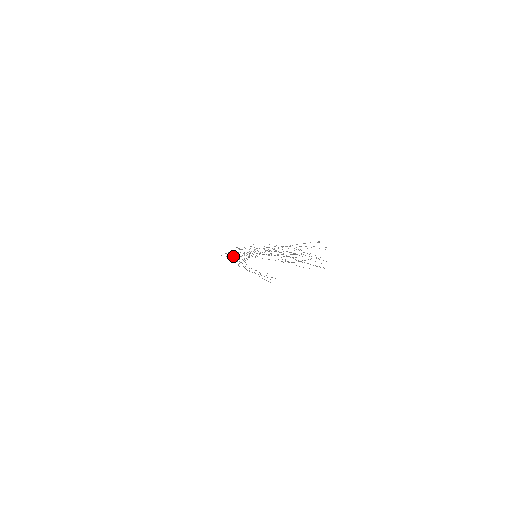
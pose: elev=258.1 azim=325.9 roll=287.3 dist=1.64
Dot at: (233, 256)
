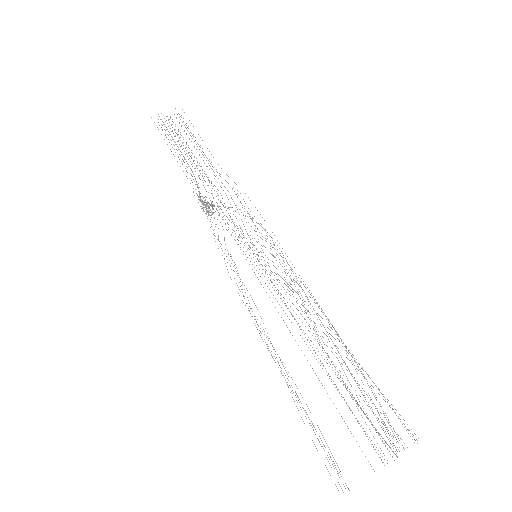
Dot at: (199, 191)
